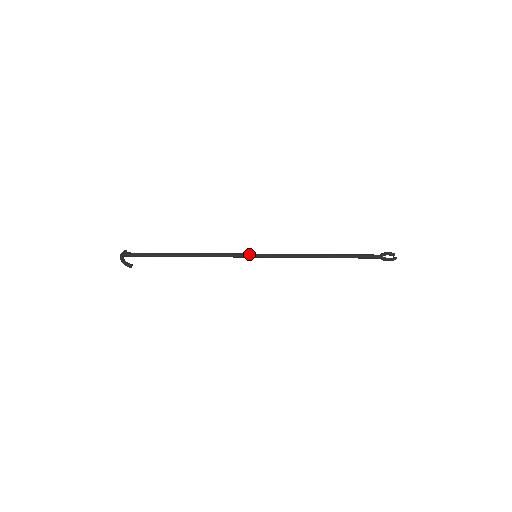
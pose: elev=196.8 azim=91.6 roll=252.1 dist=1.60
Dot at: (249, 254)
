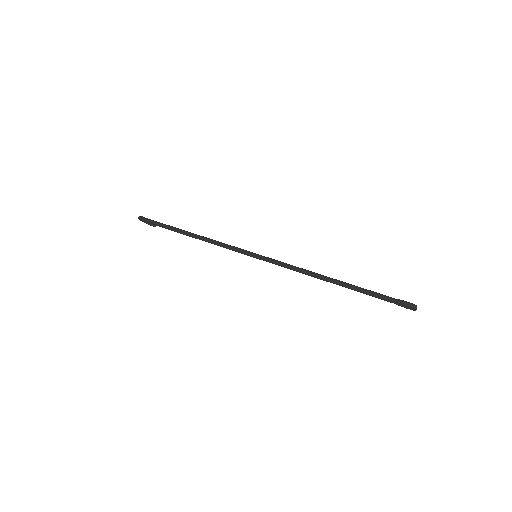
Dot at: occluded
